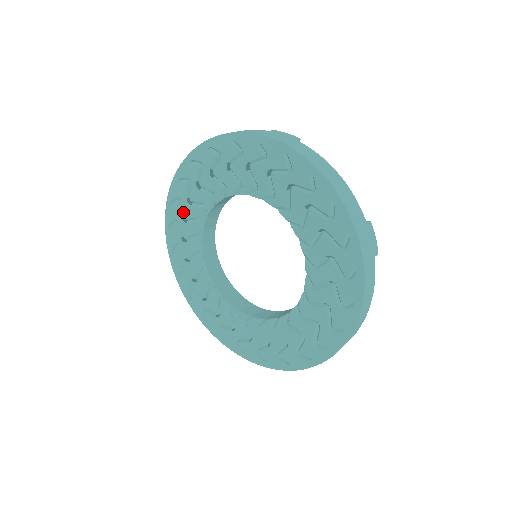
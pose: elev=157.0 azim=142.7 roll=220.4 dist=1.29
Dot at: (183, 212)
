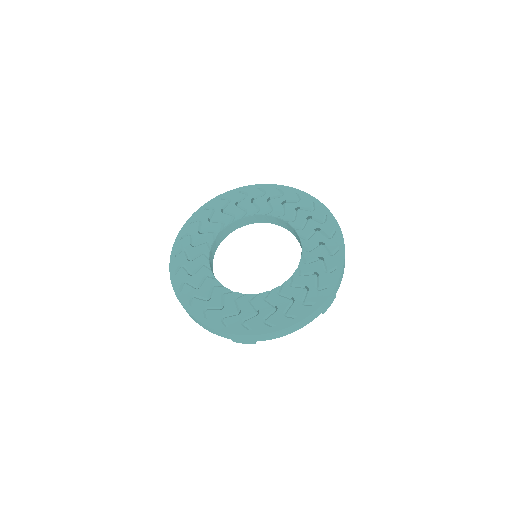
Dot at: (191, 242)
